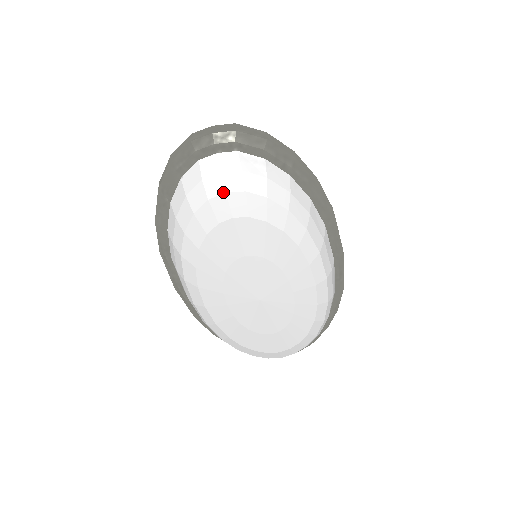
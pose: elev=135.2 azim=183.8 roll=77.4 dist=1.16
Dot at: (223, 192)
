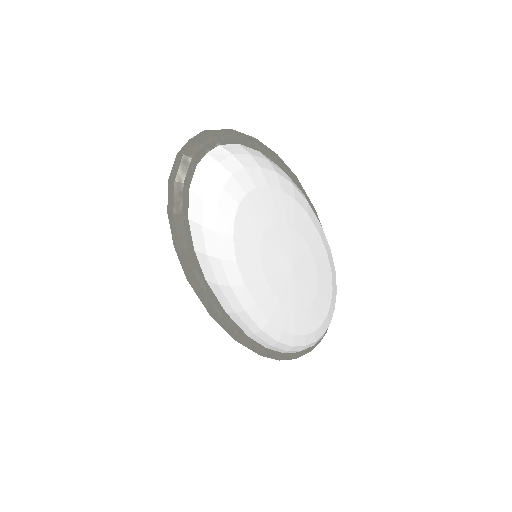
Dot at: (230, 176)
